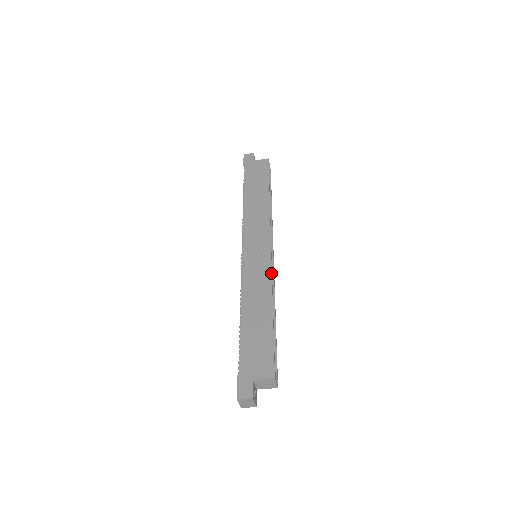
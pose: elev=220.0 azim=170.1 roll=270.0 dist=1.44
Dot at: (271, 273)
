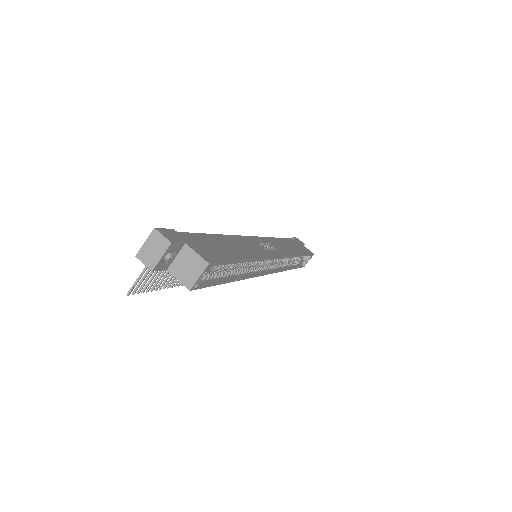
Dot at: (268, 257)
